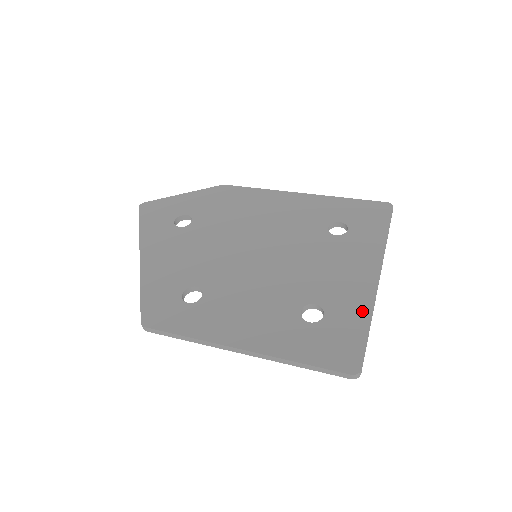
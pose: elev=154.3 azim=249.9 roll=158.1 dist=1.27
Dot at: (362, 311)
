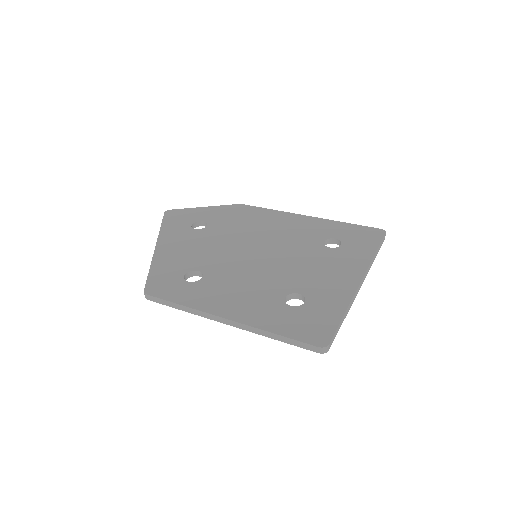
Dot at: (340, 303)
